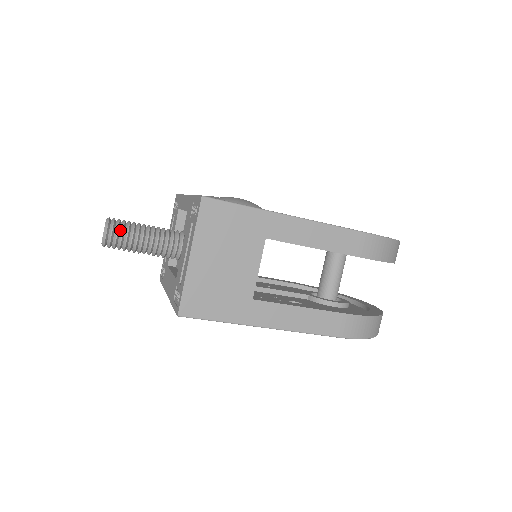
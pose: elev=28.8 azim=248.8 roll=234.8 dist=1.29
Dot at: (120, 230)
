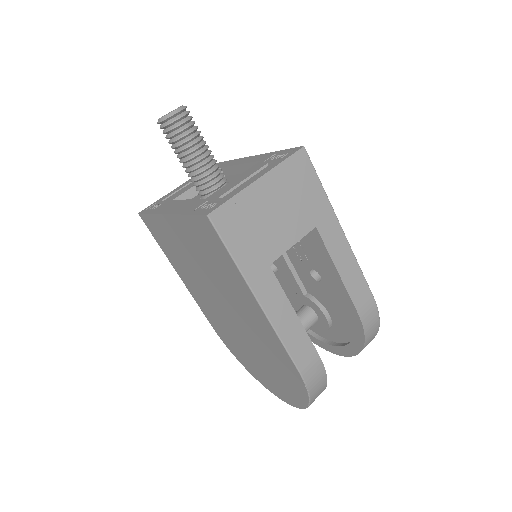
Dot at: (189, 122)
